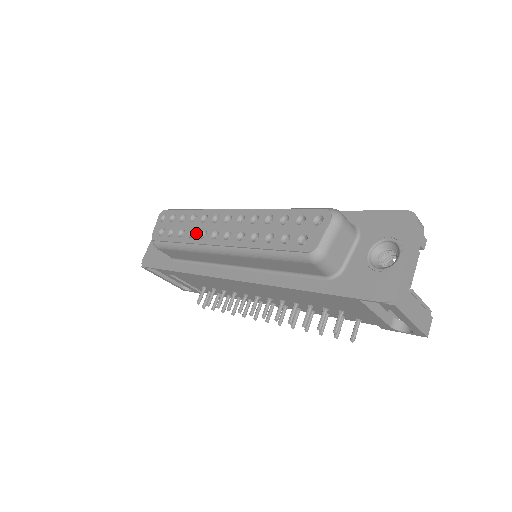
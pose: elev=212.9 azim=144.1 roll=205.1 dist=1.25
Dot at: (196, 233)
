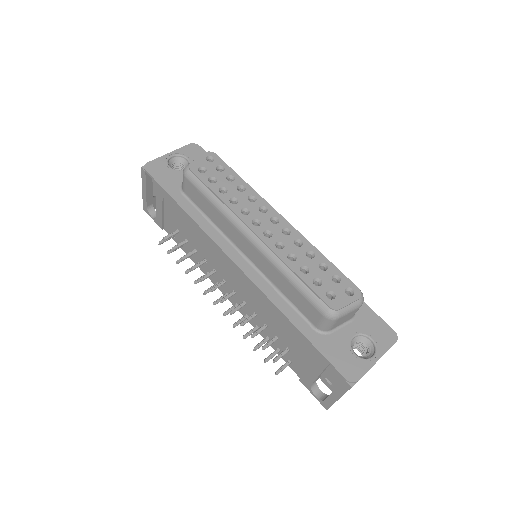
Dot at: (239, 204)
